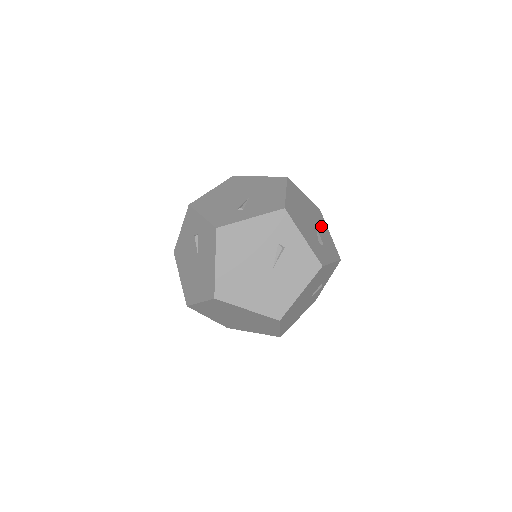
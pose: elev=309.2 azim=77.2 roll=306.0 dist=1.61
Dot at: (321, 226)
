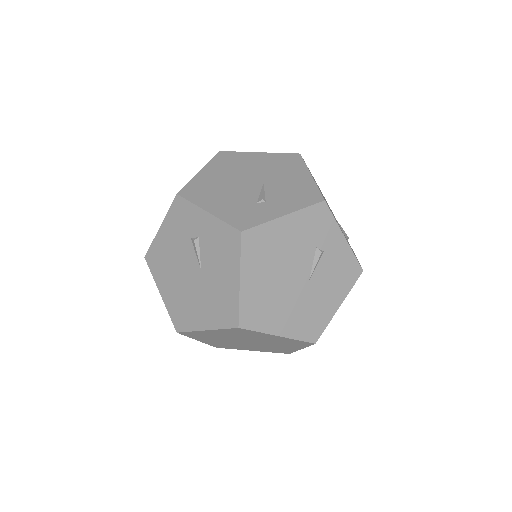
Dot at: occluded
